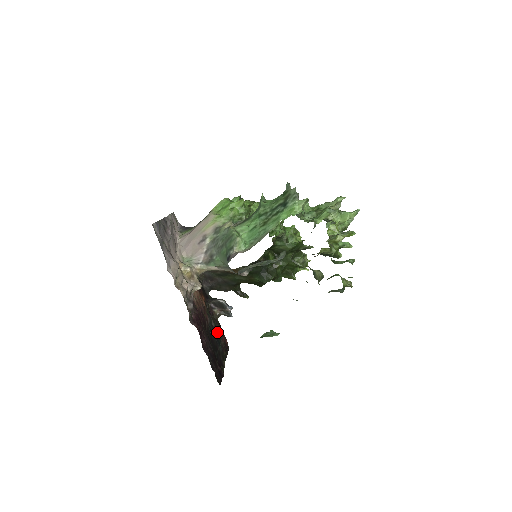
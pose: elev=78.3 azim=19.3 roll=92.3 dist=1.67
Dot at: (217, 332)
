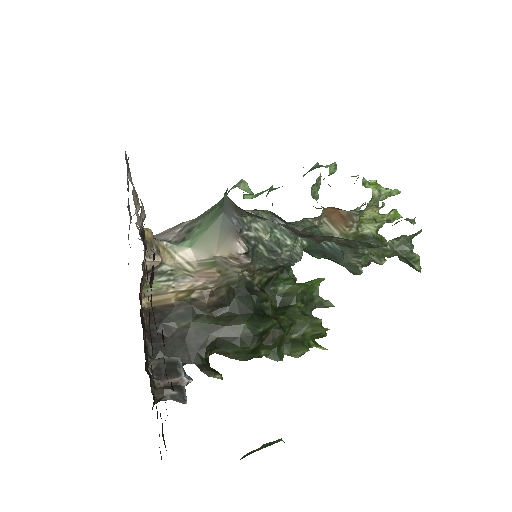
Dot at: occluded
